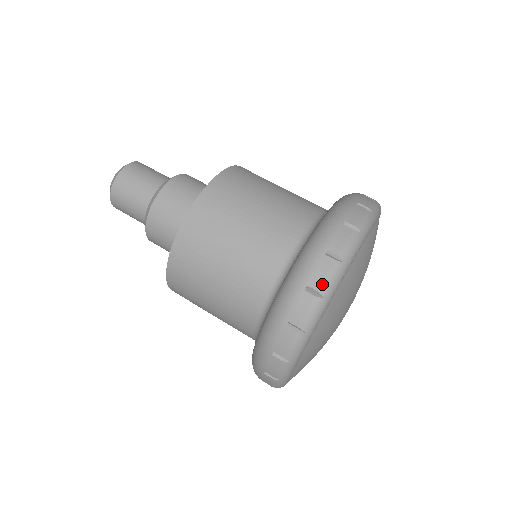
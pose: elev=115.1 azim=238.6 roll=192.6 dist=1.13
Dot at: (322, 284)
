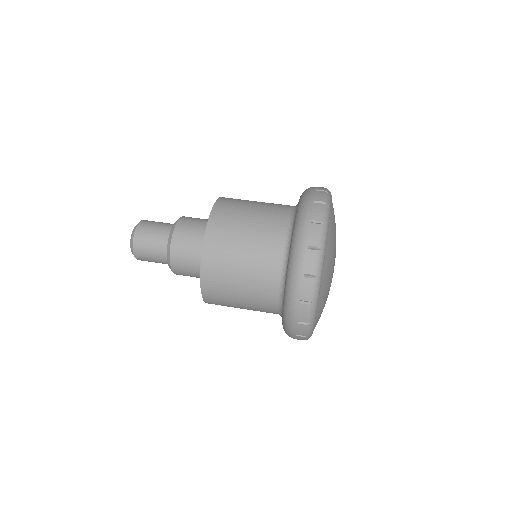
Dot at: (324, 189)
